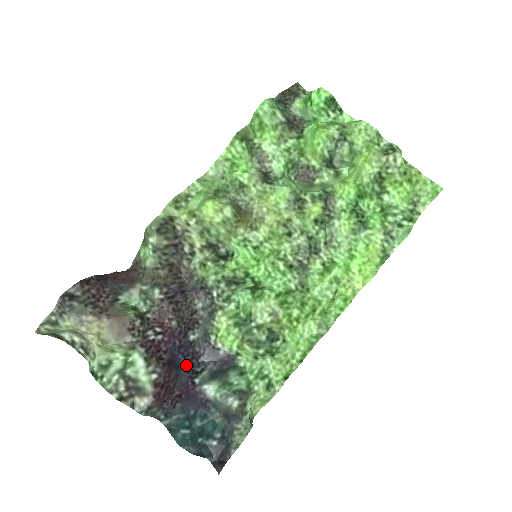
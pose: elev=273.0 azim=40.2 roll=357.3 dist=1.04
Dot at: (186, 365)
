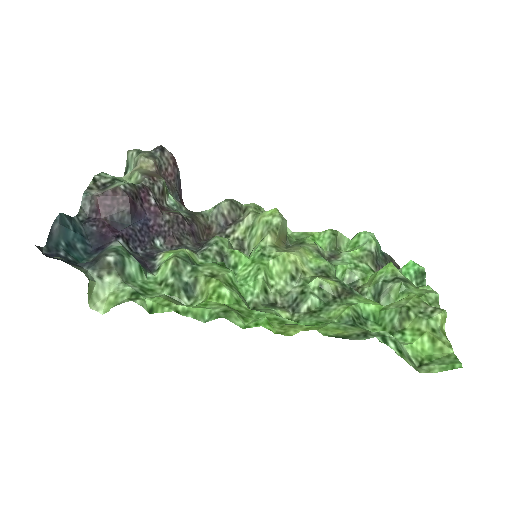
Dot at: (133, 232)
